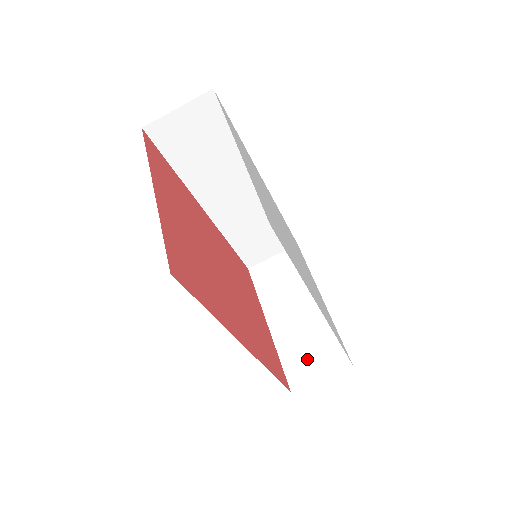
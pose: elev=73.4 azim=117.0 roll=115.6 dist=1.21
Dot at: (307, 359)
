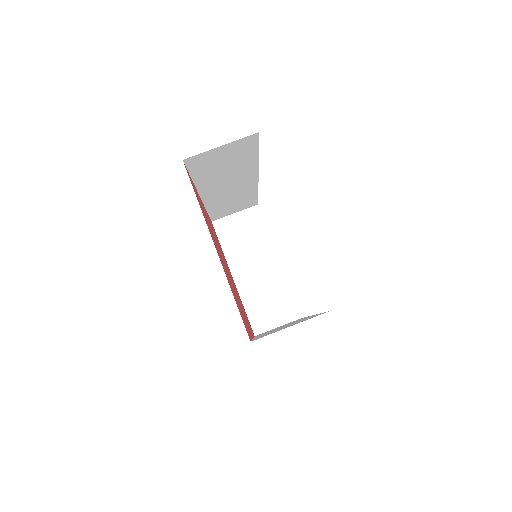
Dot at: (267, 311)
